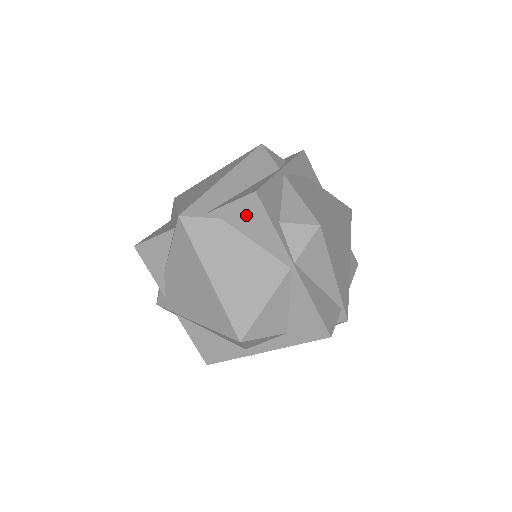
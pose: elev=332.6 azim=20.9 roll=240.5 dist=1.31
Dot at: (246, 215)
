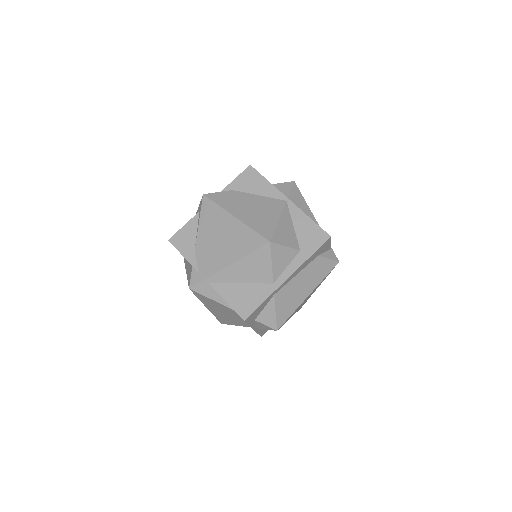
Dot at: (248, 181)
